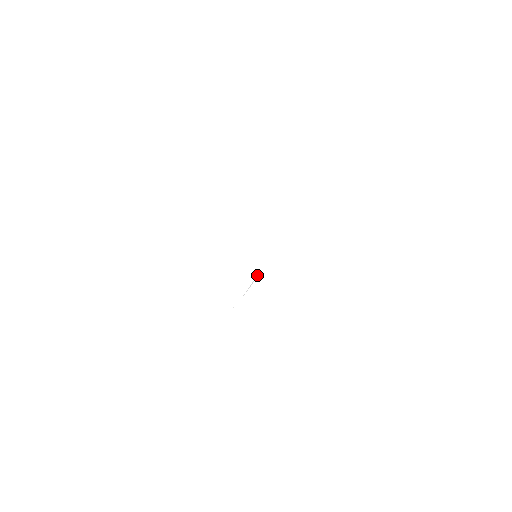
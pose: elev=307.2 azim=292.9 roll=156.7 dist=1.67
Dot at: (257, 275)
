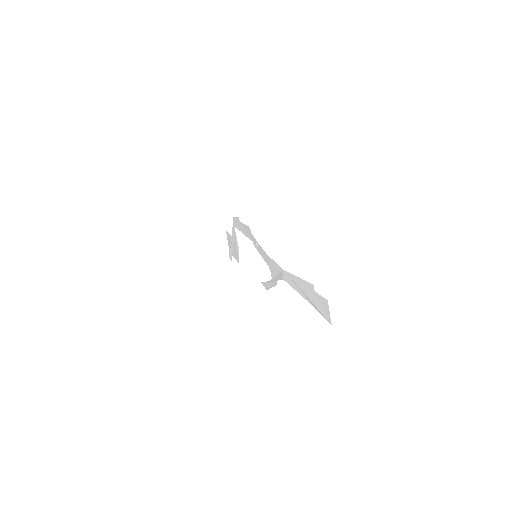
Dot at: (263, 282)
